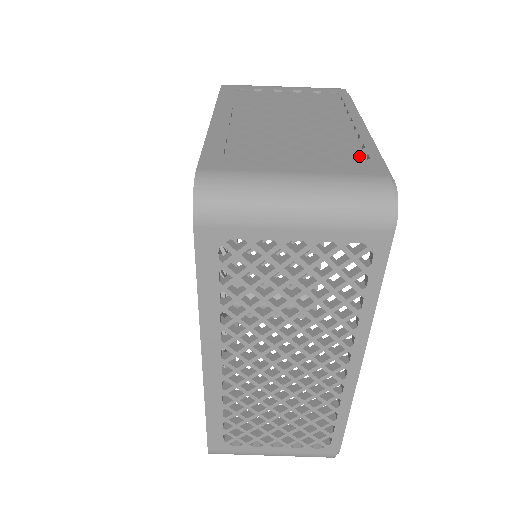
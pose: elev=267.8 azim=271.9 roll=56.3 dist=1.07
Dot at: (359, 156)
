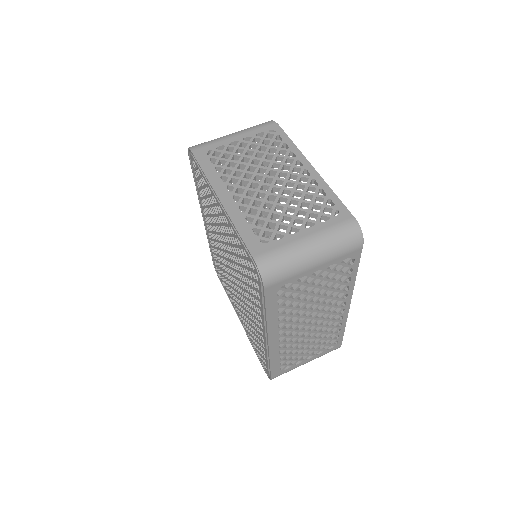
Dot at: (326, 203)
